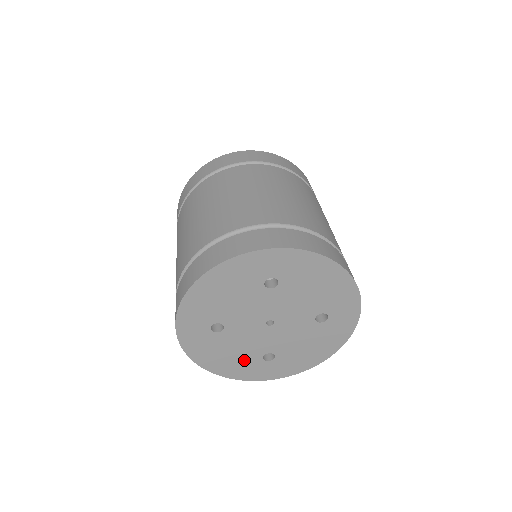
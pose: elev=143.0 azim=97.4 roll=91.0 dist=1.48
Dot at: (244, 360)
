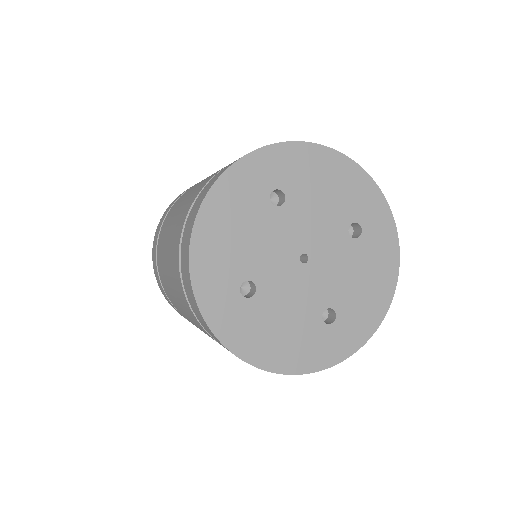
Dot at: (303, 333)
